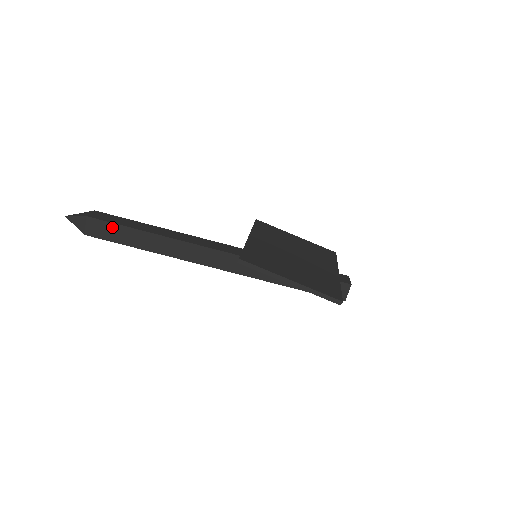
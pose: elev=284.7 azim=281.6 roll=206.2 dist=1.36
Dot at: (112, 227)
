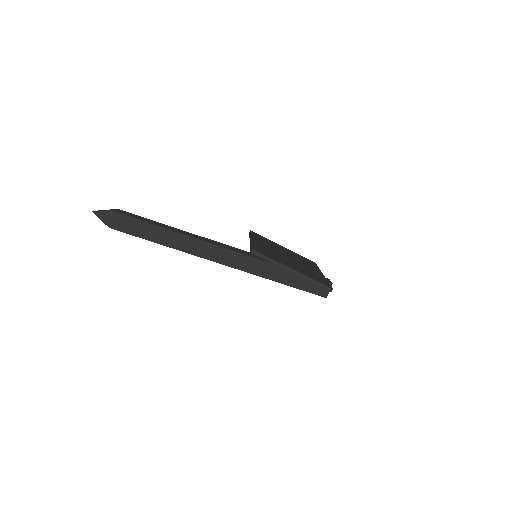
Dot at: (135, 222)
